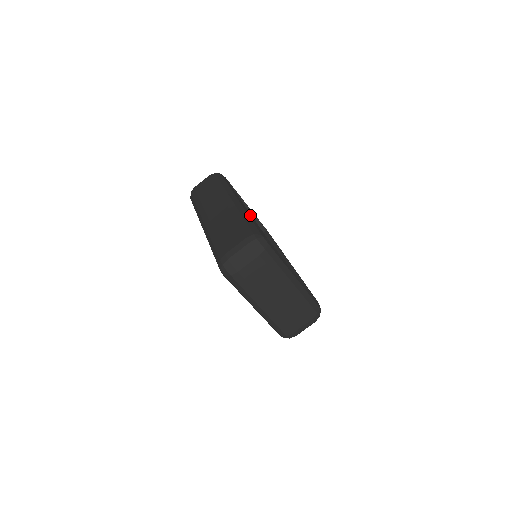
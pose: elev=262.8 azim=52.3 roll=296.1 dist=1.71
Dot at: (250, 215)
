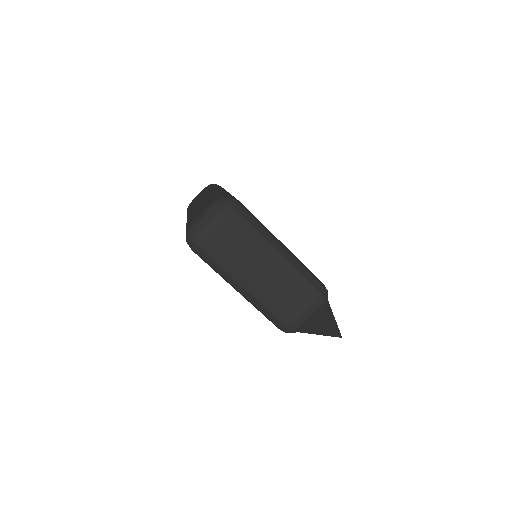
Dot at: occluded
